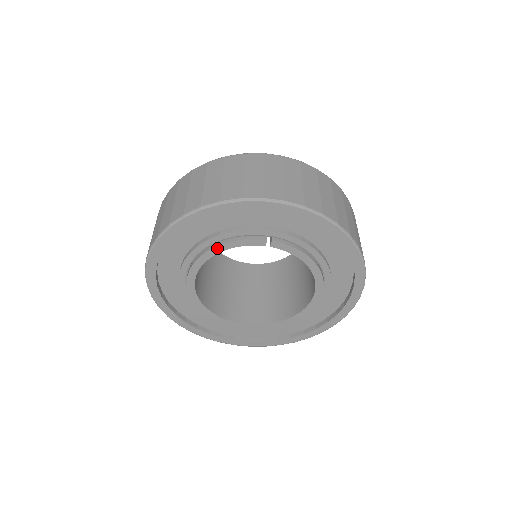
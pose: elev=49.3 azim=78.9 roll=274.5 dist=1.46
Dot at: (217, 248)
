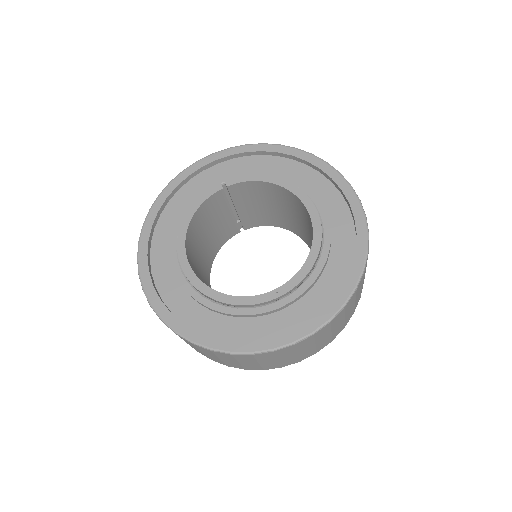
Dot at: (187, 215)
